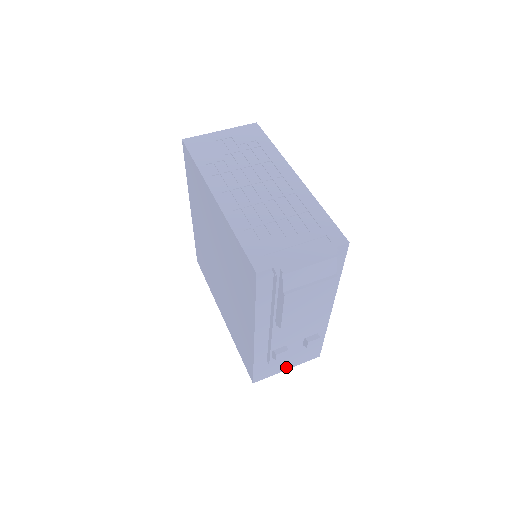
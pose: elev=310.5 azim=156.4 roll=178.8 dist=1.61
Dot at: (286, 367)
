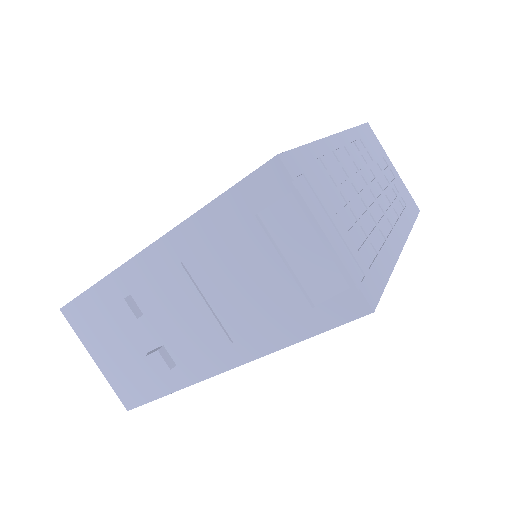
Dot at: (98, 355)
